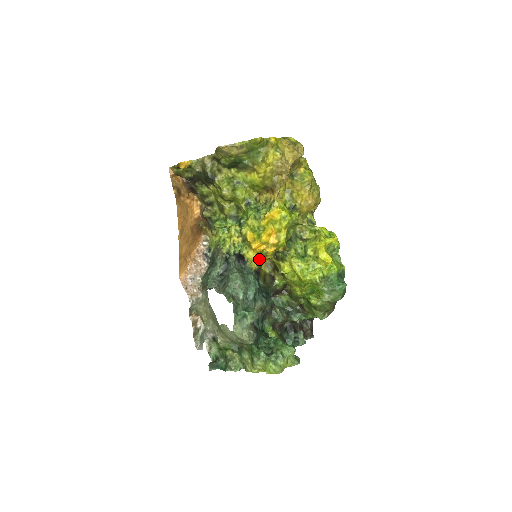
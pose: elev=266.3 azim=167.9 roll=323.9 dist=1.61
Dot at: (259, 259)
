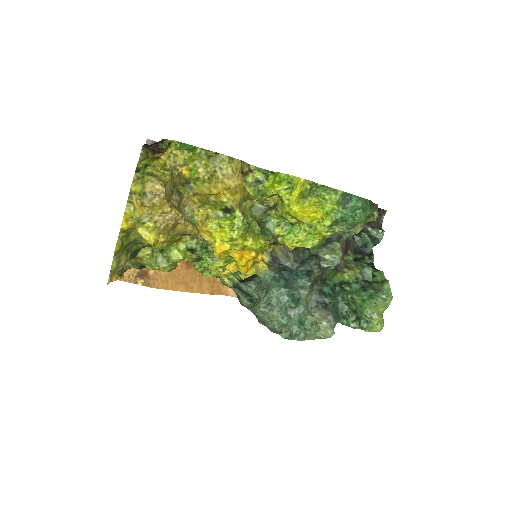
Dot at: occluded
